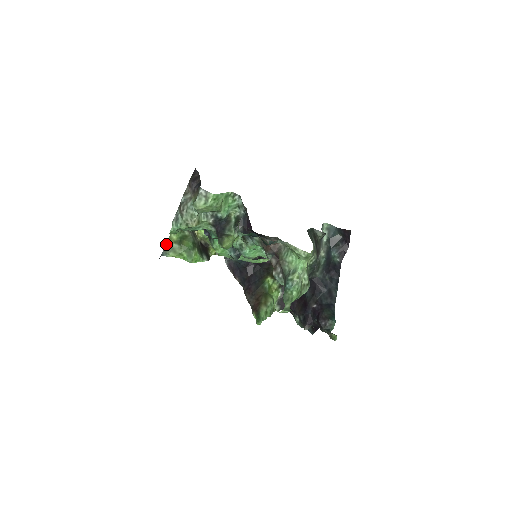
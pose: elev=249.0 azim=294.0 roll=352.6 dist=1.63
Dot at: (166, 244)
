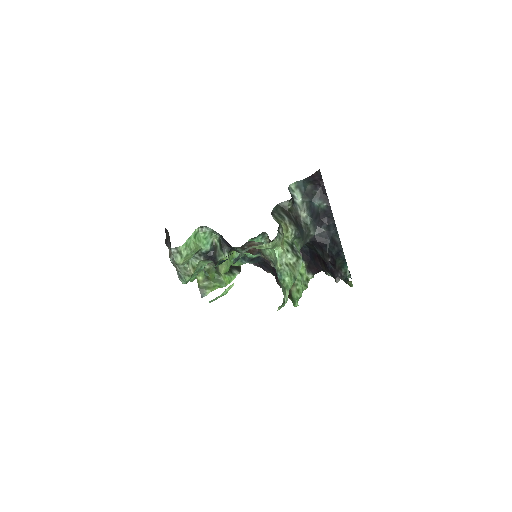
Dot at: (198, 287)
